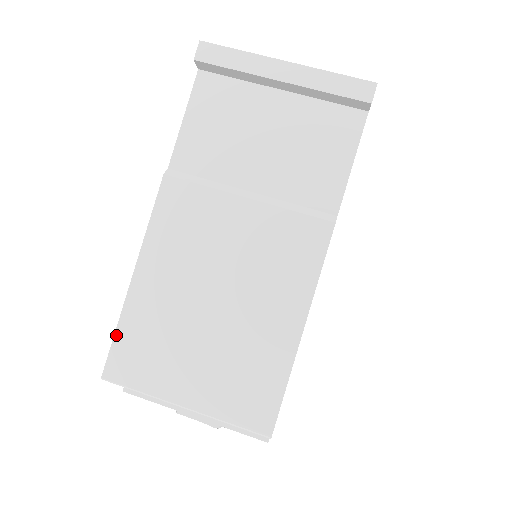
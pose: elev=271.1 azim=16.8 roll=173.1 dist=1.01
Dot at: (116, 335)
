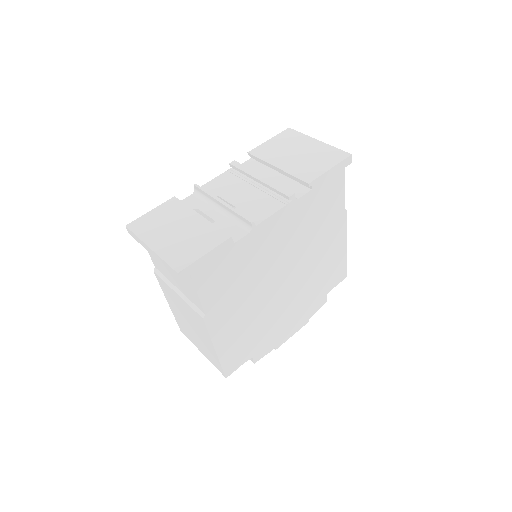
Dot at: (176, 320)
